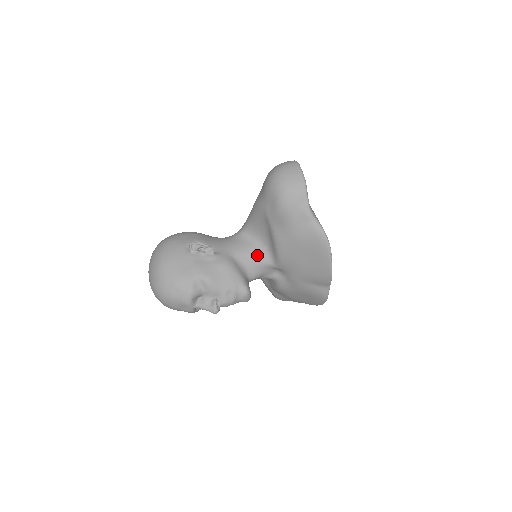
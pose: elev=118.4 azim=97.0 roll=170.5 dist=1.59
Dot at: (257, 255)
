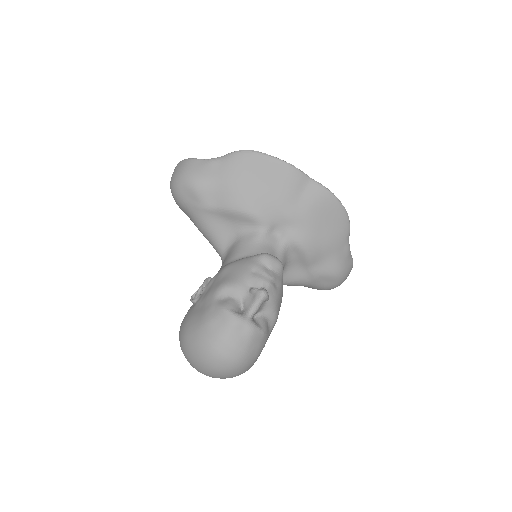
Dot at: (244, 242)
